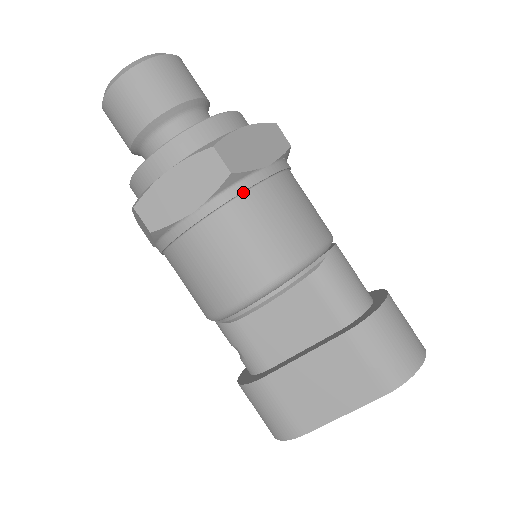
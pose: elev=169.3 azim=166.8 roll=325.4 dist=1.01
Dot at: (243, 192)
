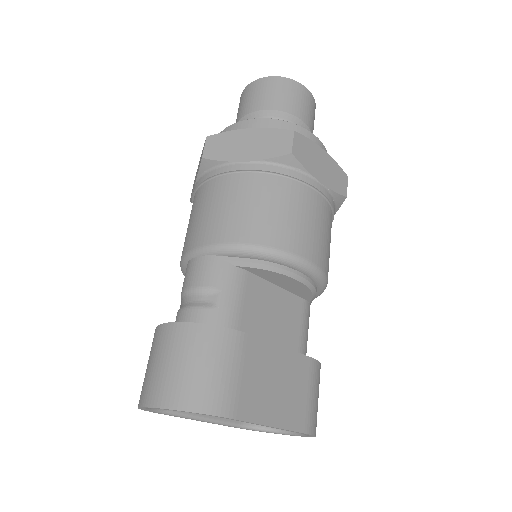
Dot at: (333, 213)
